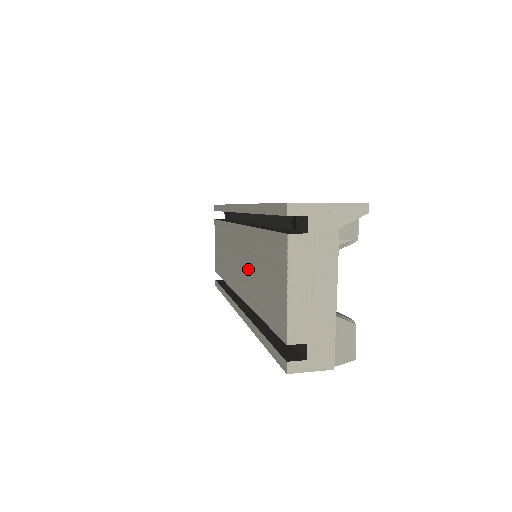
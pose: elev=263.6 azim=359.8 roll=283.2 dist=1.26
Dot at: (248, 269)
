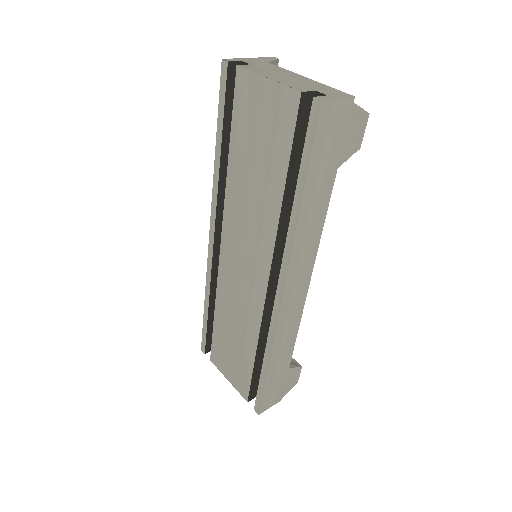
Dot at: (250, 218)
